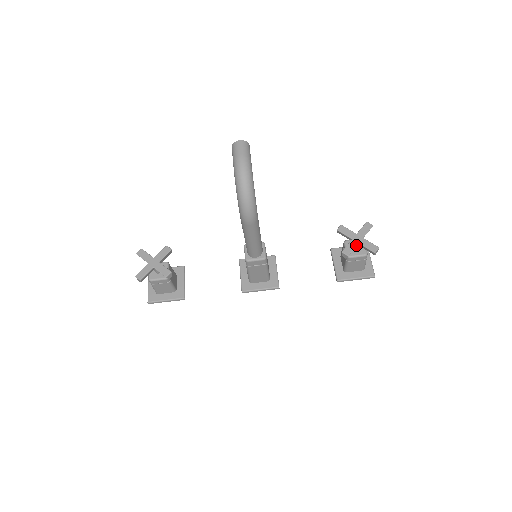
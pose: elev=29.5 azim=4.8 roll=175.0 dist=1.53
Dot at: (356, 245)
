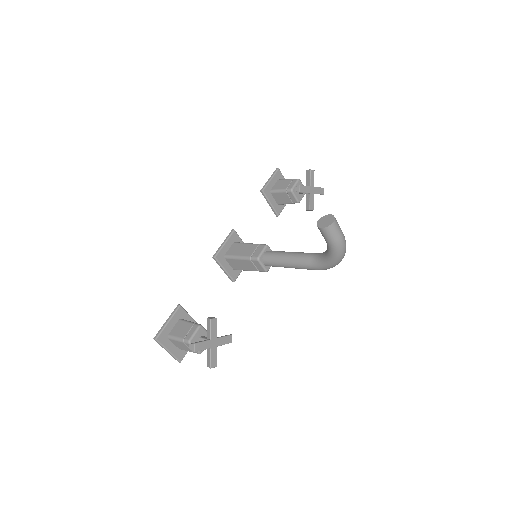
Dot at: occluded
